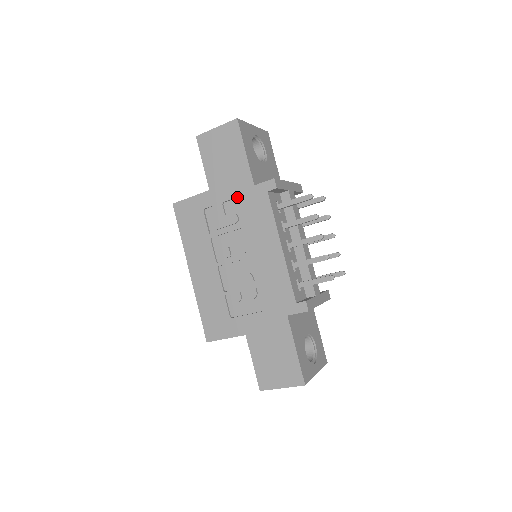
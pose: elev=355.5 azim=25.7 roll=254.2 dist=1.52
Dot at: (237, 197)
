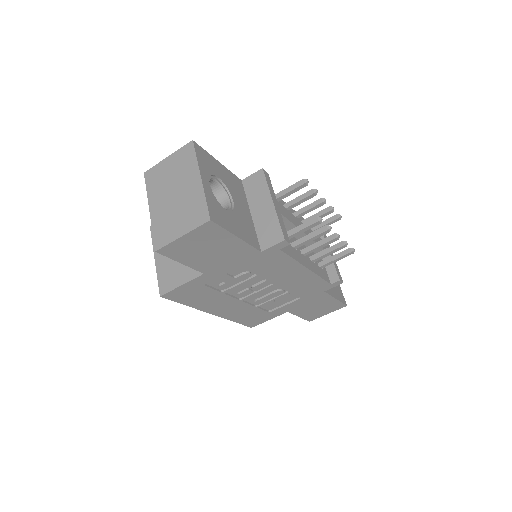
Dot at: (243, 265)
